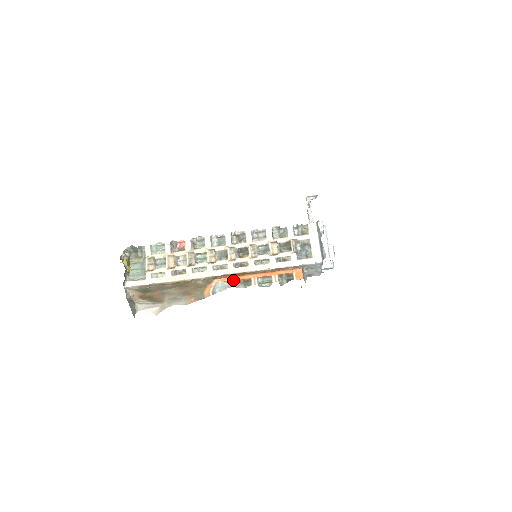
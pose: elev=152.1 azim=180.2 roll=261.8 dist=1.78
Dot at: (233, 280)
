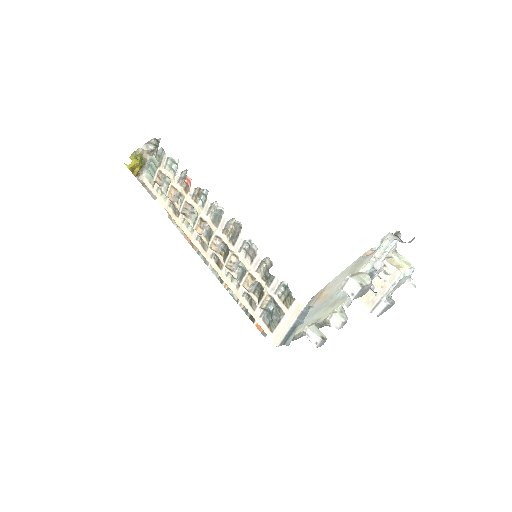
Dot at: occluded
